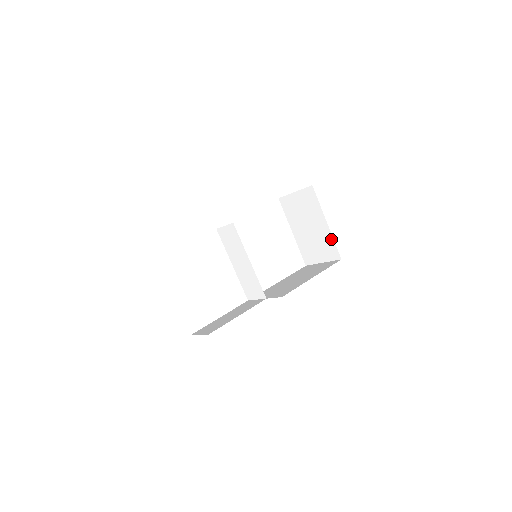
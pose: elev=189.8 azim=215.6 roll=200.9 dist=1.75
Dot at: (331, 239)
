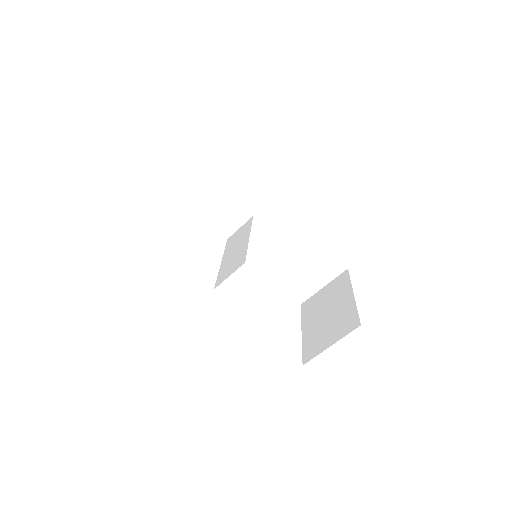
Dot at: (353, 309)
